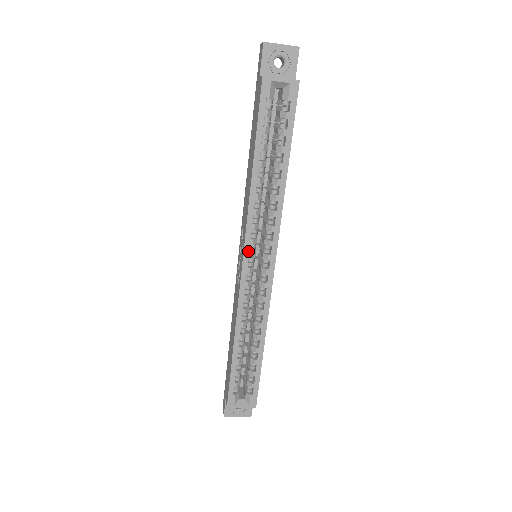
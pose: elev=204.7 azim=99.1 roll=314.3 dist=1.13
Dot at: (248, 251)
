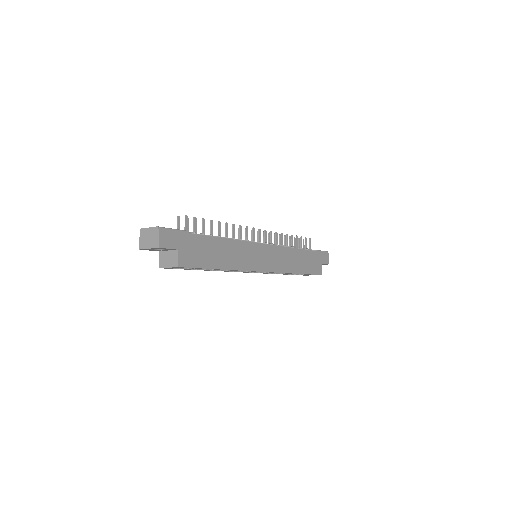
Dot at: (244, 272)
